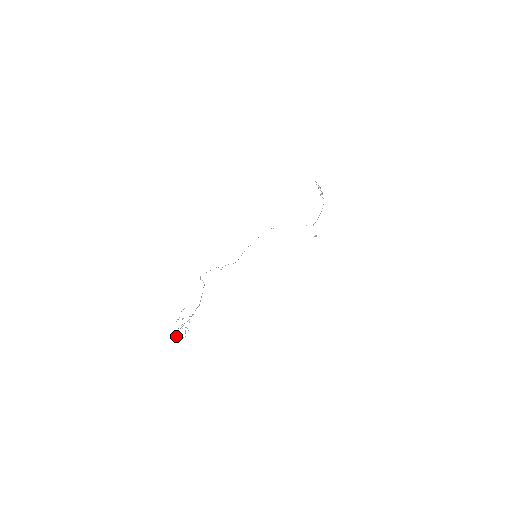
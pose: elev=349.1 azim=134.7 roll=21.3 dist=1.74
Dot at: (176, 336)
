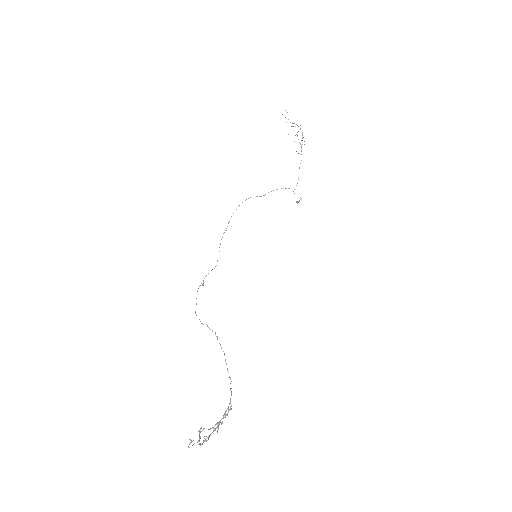
Dot at: occluded
